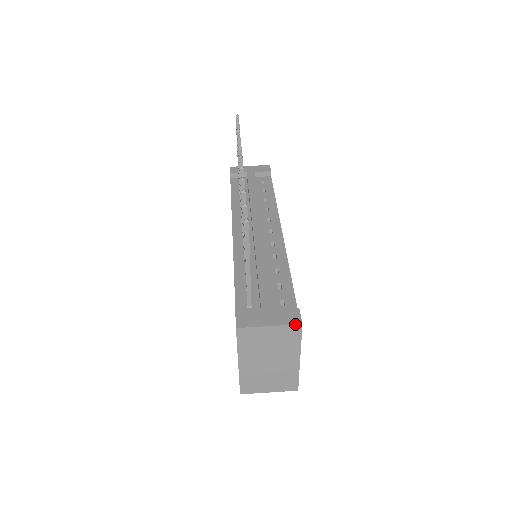
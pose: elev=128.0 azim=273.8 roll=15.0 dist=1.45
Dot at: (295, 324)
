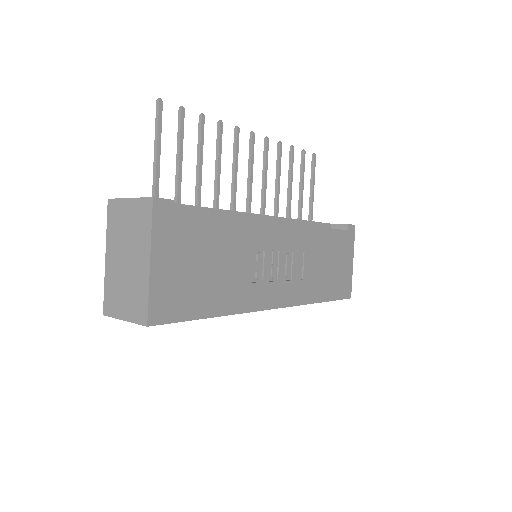
Dot at: (148, 197)
